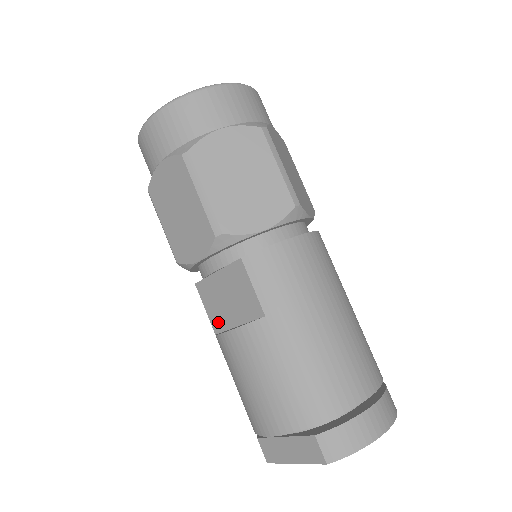
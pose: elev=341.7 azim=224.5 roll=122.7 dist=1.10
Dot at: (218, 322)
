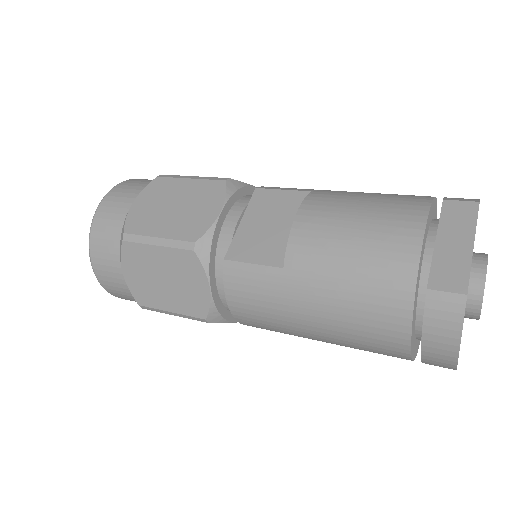
Dot at: (276, 253)
